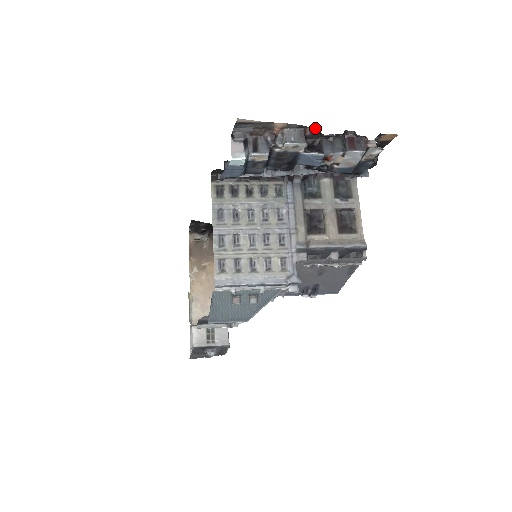
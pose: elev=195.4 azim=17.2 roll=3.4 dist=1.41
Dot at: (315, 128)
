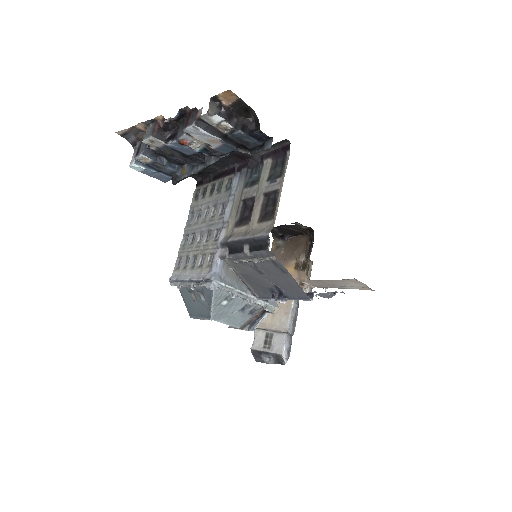
Dot at: (162, 117)
